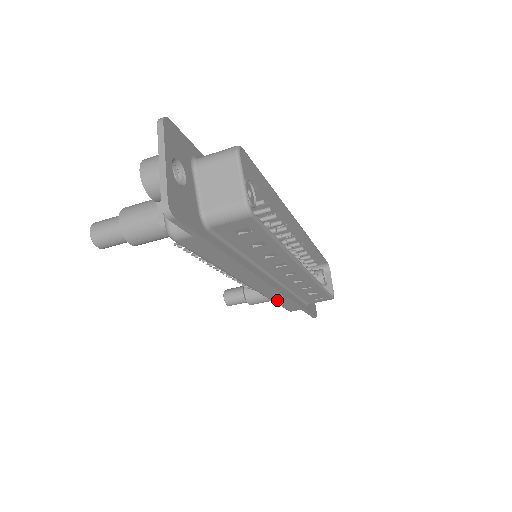
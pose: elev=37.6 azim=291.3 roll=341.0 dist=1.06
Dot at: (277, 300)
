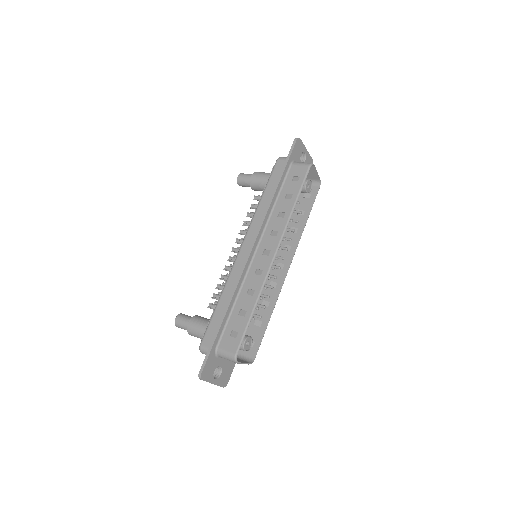
Dot at: occluded
